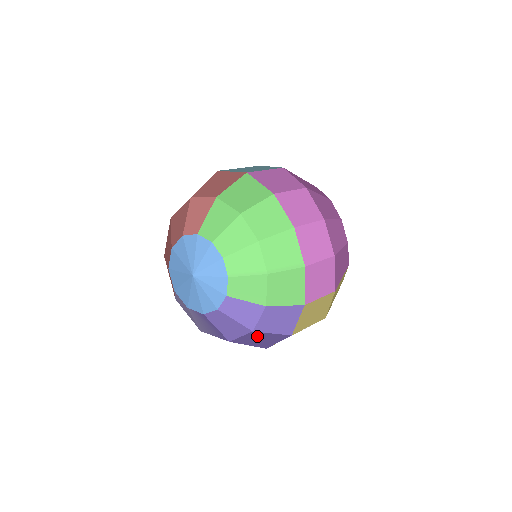
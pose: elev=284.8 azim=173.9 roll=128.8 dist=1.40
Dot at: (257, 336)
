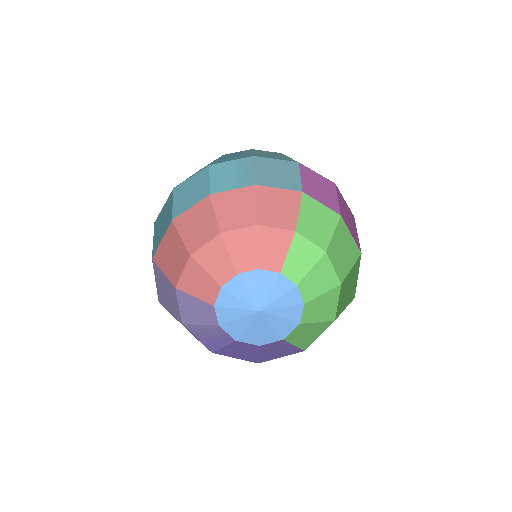
Dot at: occluded
